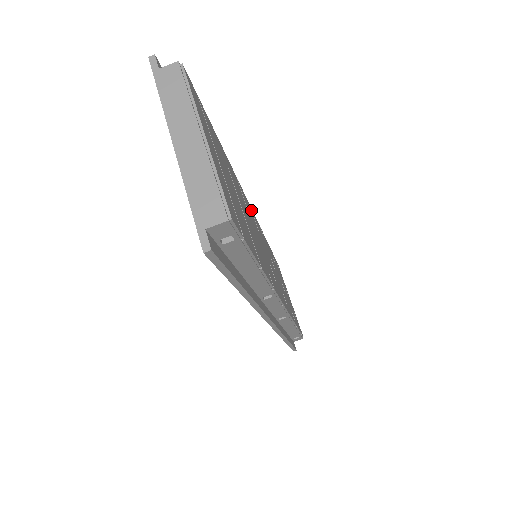
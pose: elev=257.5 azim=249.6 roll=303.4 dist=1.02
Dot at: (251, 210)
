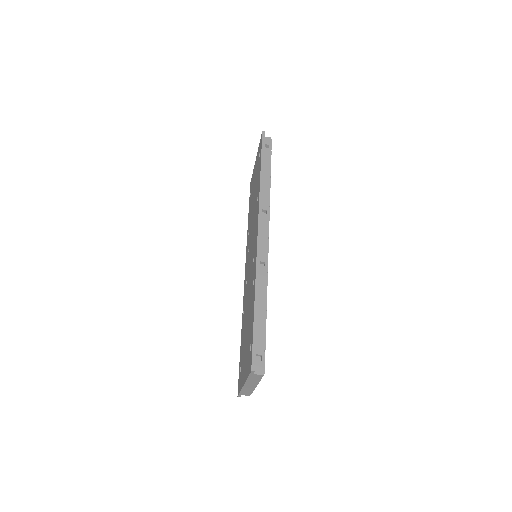
Dot at: occluded
